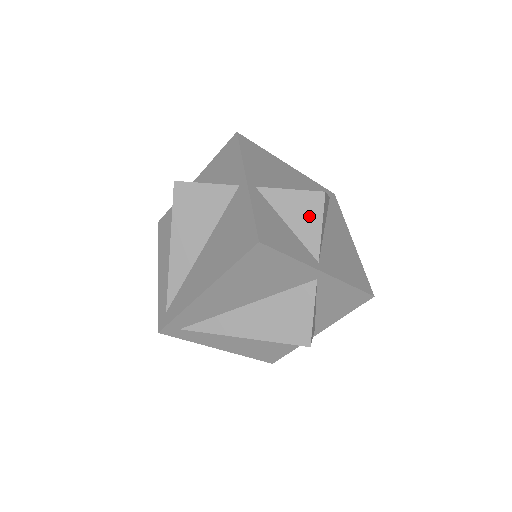
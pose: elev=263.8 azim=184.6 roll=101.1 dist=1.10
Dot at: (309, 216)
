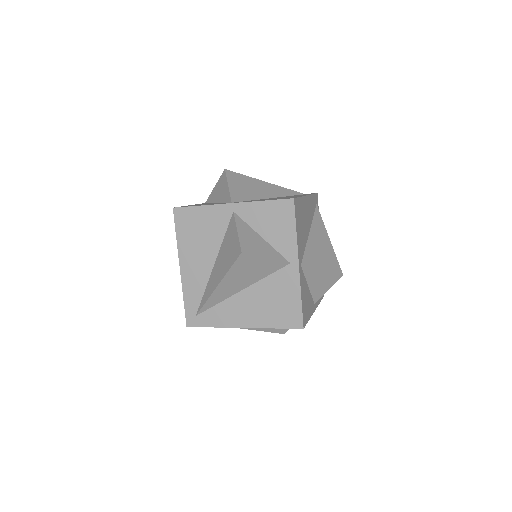
Dot at: (223, 188)
